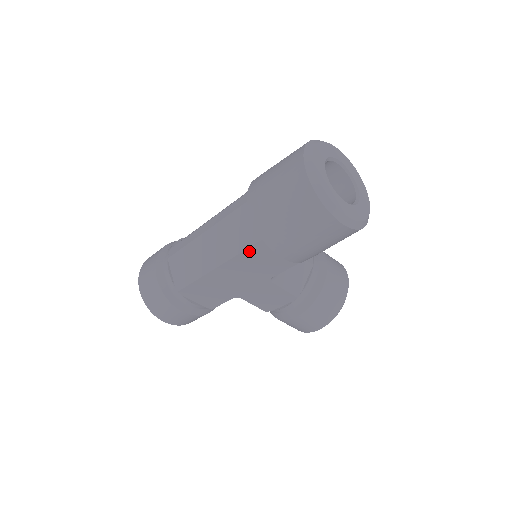
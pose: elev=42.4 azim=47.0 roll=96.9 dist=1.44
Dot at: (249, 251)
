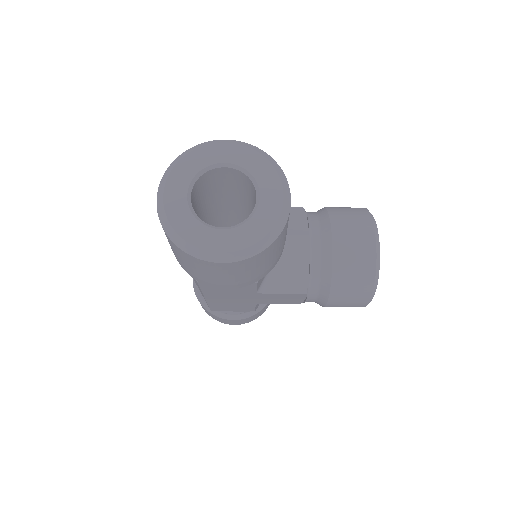
Dot at: (204, 288)
